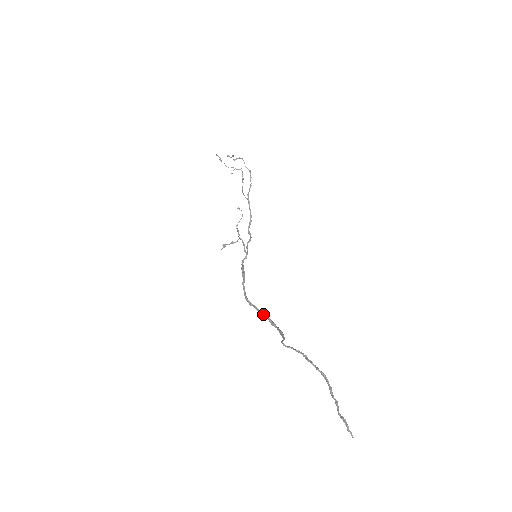
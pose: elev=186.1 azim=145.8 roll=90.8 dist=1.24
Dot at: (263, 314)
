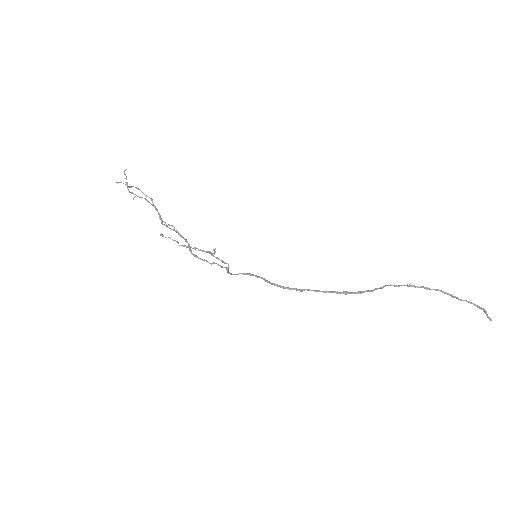
Dot at: (325, 291)
